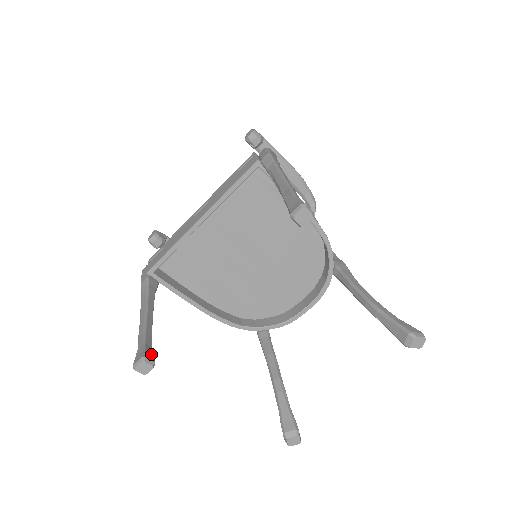
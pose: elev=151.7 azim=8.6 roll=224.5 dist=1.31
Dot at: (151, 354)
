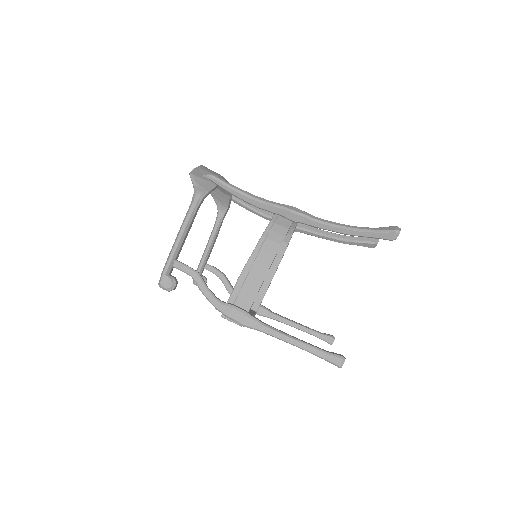
Dot at: (327, 338)
